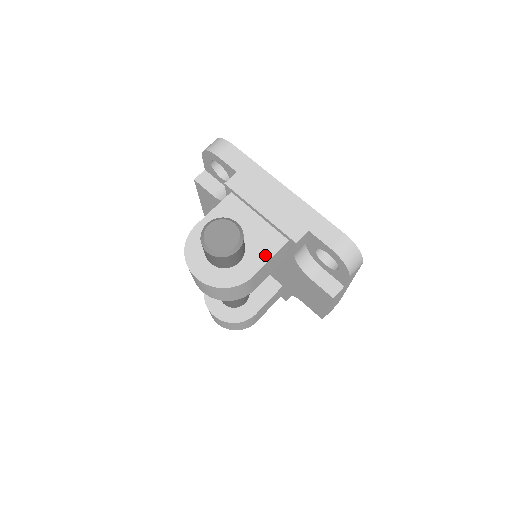
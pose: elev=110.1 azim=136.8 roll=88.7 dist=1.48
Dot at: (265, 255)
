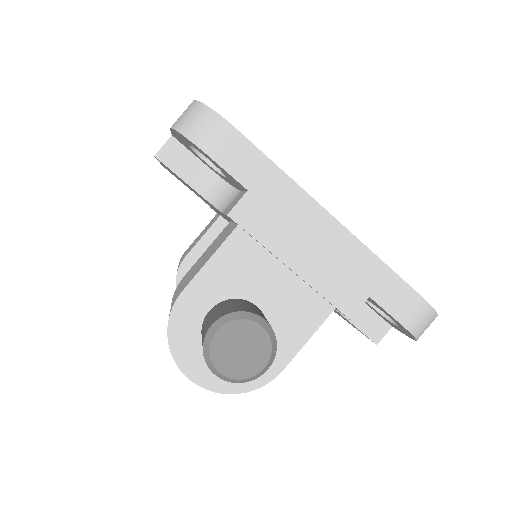
Dot at: (299, 336)
